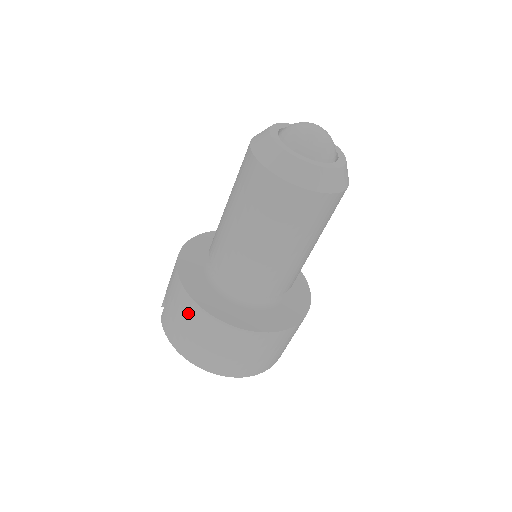
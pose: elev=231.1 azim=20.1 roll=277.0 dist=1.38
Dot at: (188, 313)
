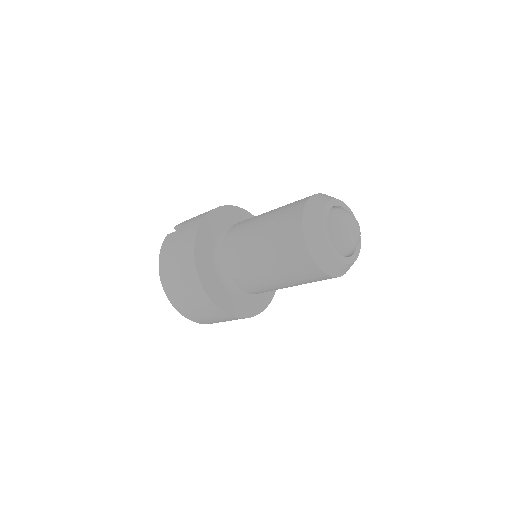
Dot at: (184, 254)
